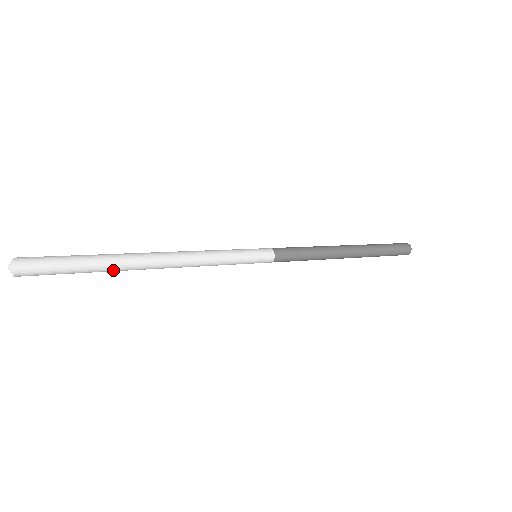
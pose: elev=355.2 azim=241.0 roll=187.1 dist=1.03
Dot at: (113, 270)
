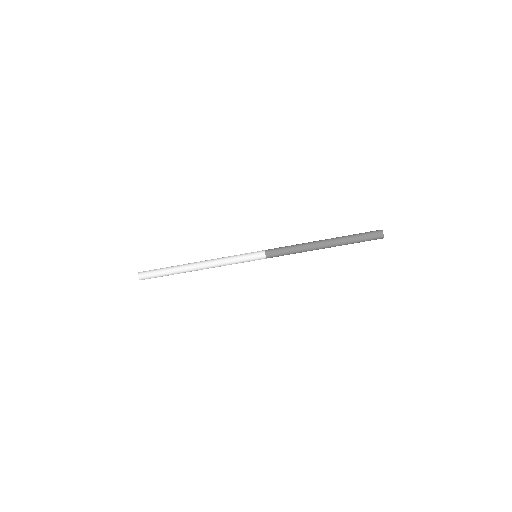
Dot at: (178, 271)
